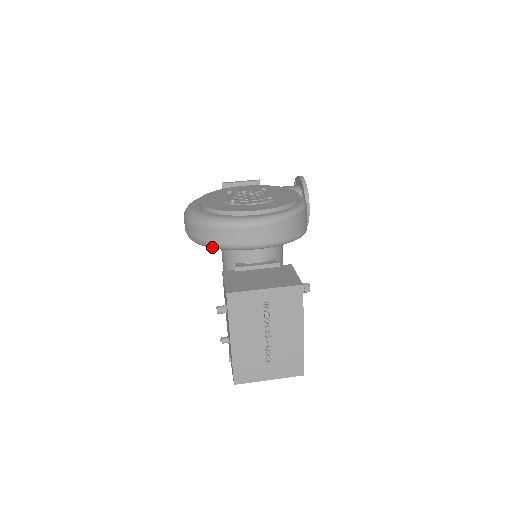
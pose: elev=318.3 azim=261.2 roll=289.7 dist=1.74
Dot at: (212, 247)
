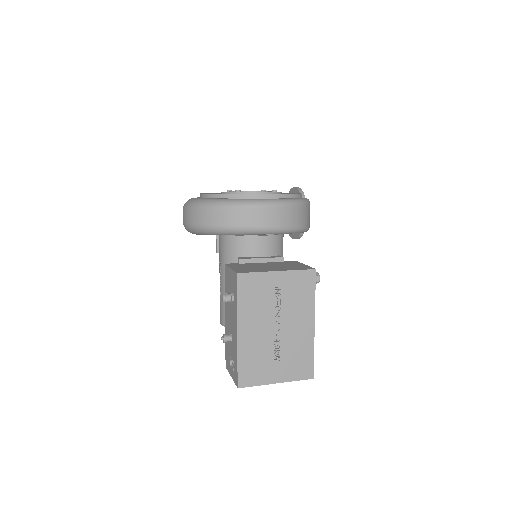
Dot at: (218, 232)
